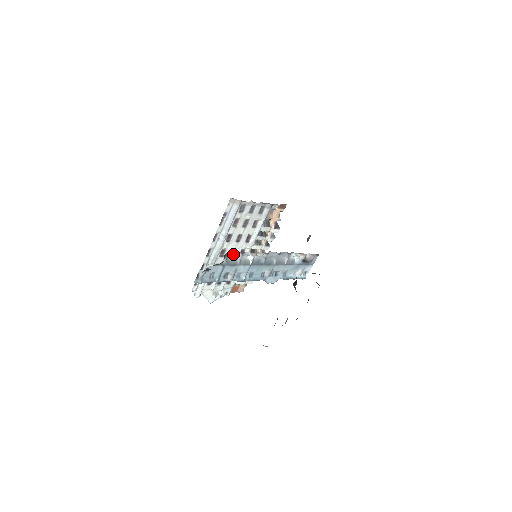
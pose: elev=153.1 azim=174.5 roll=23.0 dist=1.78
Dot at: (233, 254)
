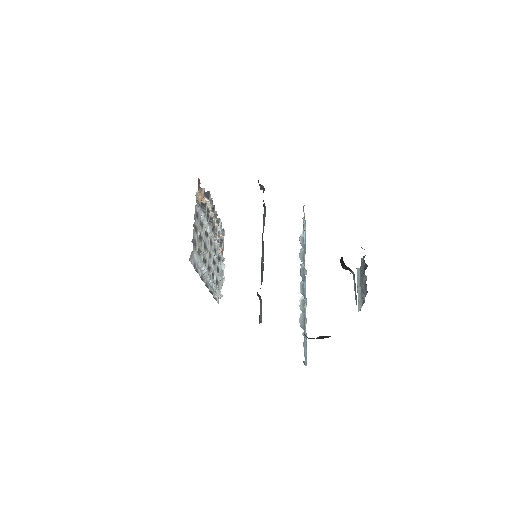
Dot at: (299, 321)
